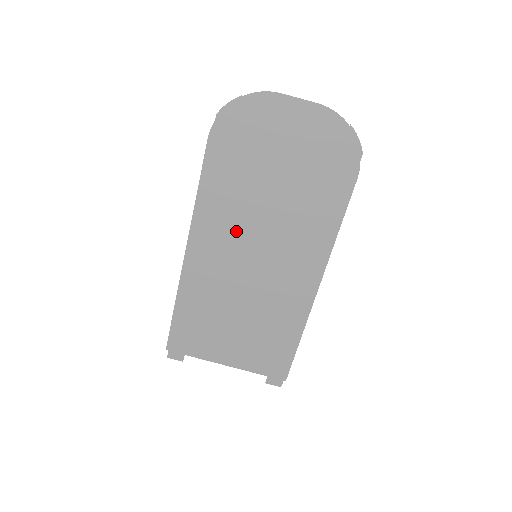
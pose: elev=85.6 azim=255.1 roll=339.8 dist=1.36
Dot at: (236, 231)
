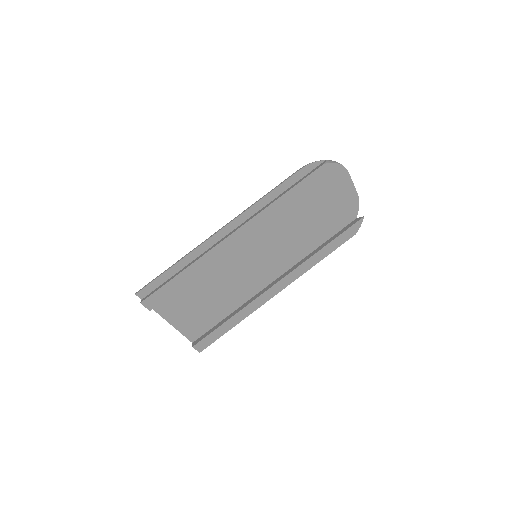
Dot at: (262, 235)
